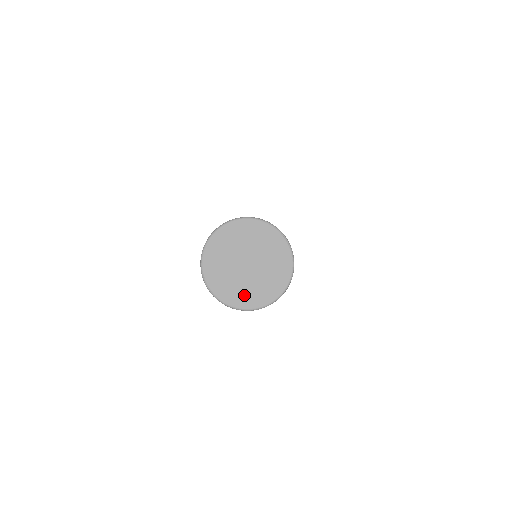
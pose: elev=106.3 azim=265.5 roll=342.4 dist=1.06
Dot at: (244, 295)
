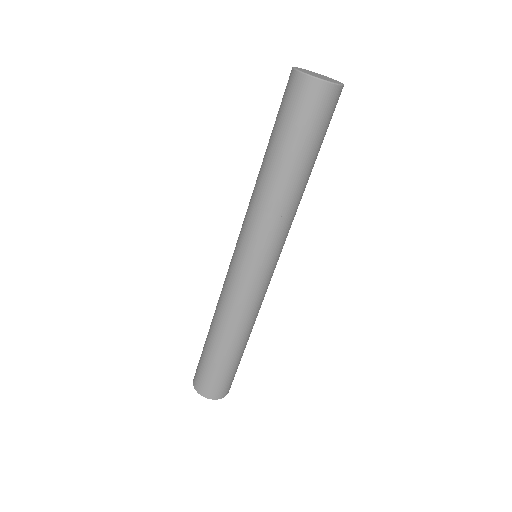
Dot at: (312, 74)
